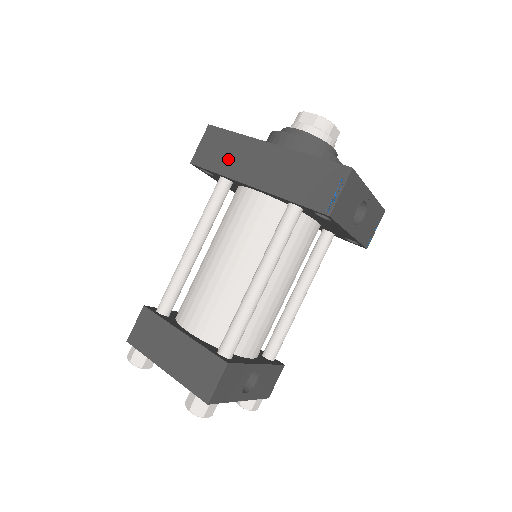
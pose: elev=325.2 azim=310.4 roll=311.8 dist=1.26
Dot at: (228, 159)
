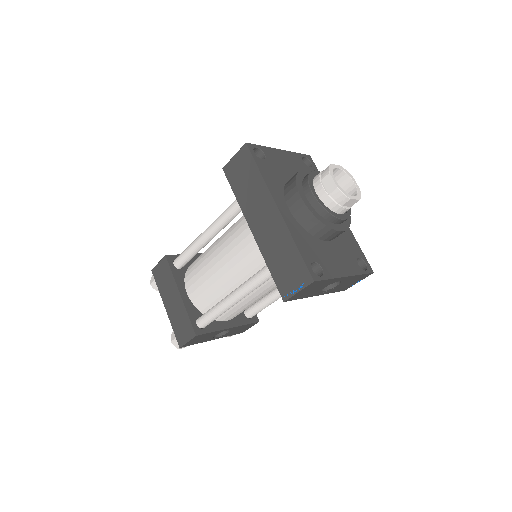
Dot at: (246, 191)
